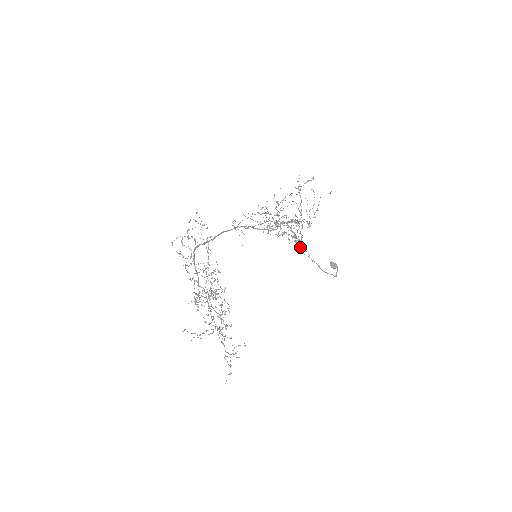
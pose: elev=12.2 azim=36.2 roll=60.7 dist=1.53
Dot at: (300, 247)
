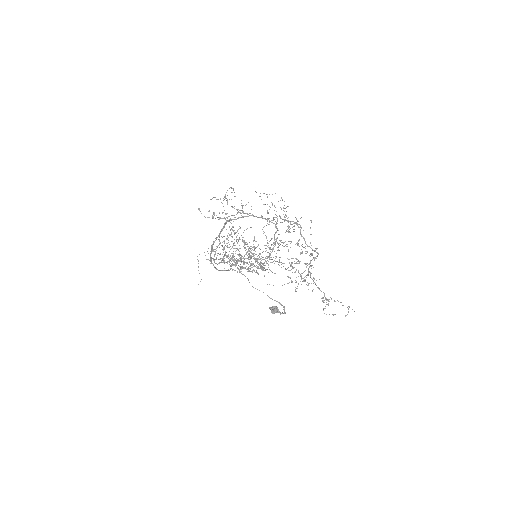
Dot at: (268, 265)
